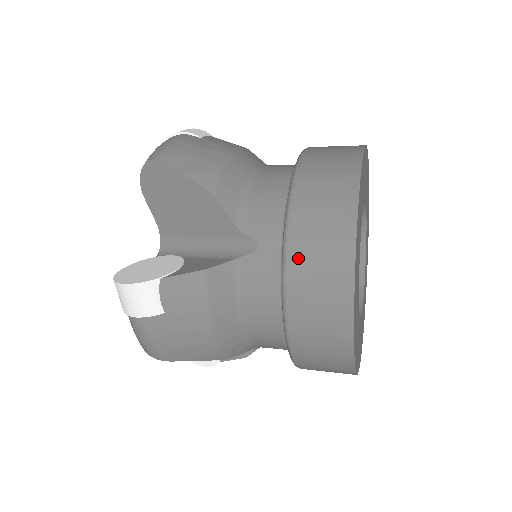
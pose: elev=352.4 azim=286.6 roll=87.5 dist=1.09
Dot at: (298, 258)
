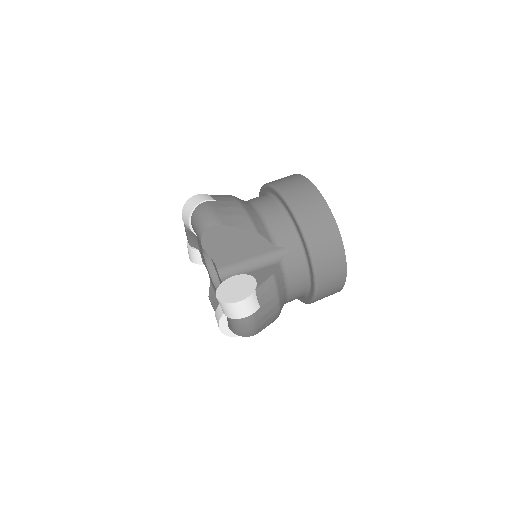
Dot at: (317, 248)
